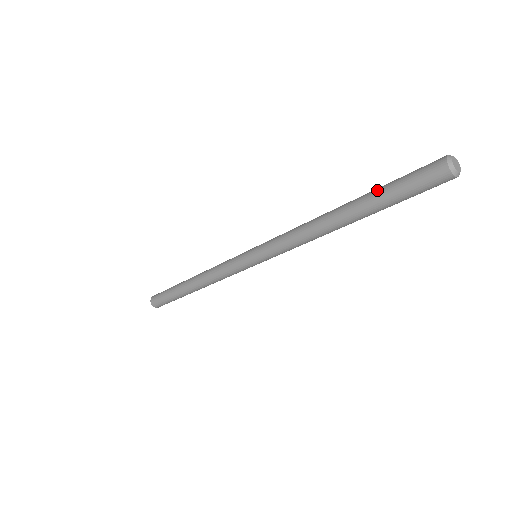
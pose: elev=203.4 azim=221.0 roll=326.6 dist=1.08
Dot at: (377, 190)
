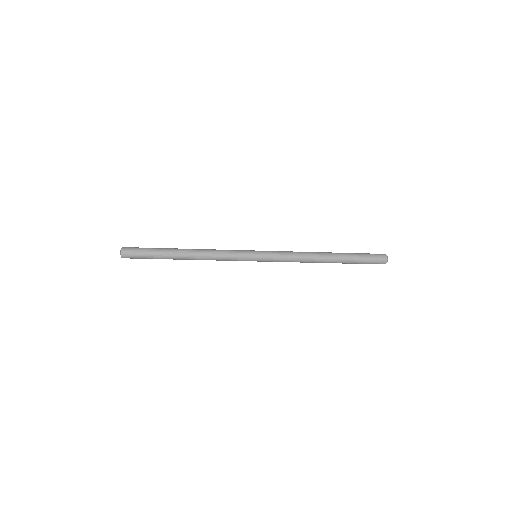
Dot at: (352, 253)
